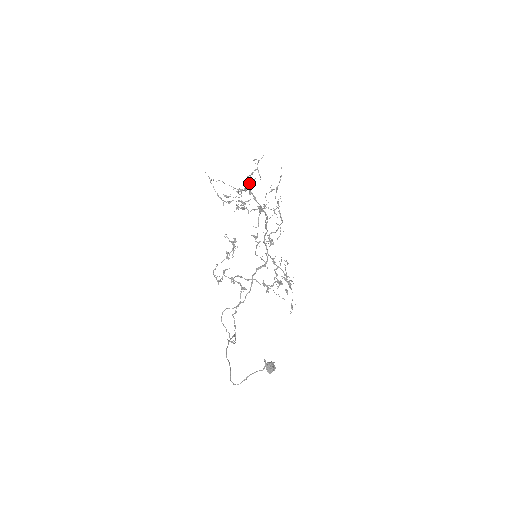
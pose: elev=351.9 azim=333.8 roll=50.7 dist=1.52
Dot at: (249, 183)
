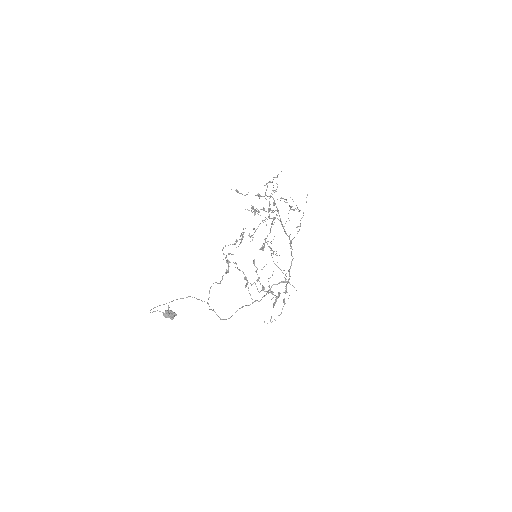
Dot at: (265, 192)
